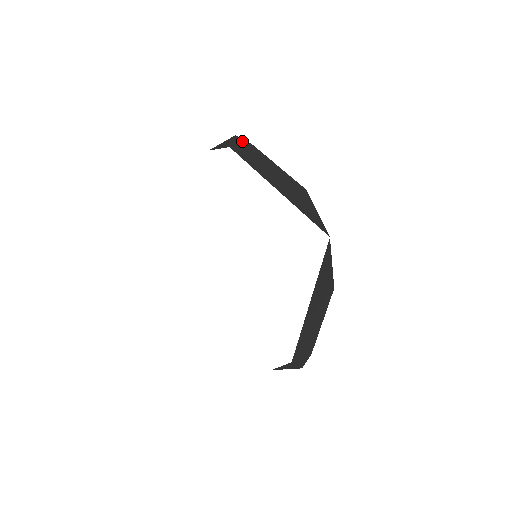
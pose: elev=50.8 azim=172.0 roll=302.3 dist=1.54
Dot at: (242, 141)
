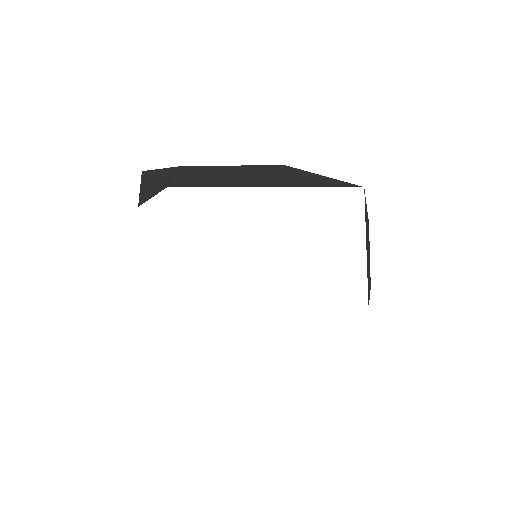
Dot at: (164, 171)
